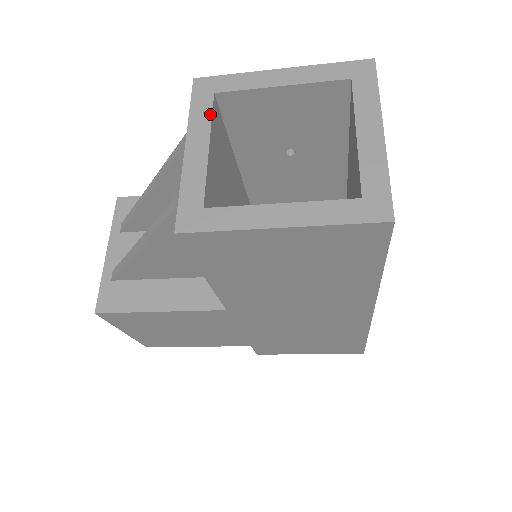
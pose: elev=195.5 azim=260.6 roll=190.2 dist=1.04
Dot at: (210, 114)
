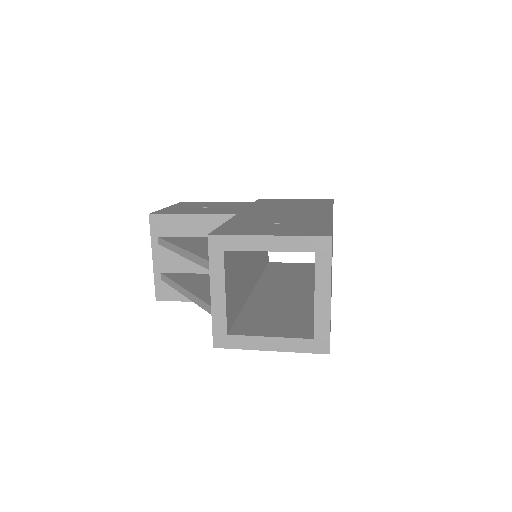
Dot at: (223, 268)
